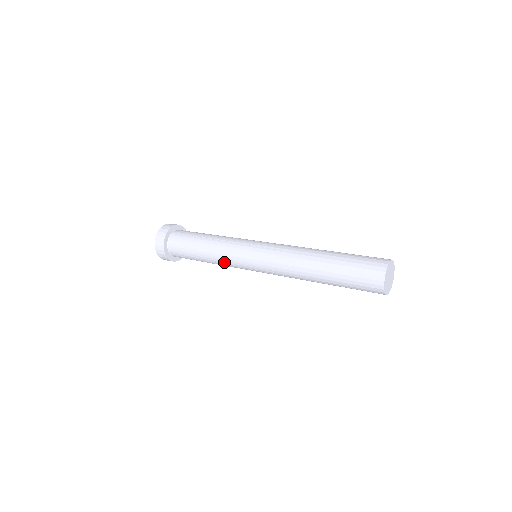
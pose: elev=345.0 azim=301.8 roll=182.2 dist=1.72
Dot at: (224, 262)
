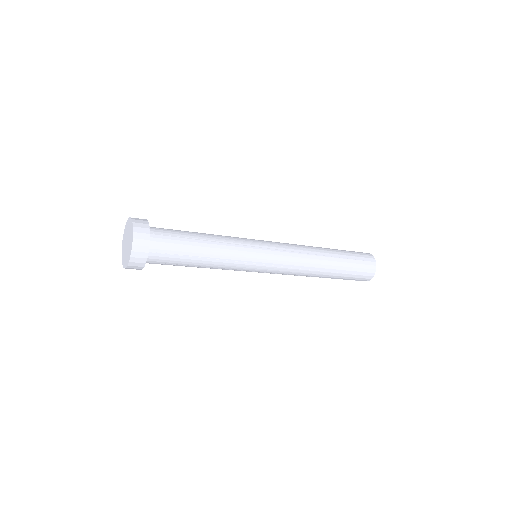
Dot at: (233, 256)
